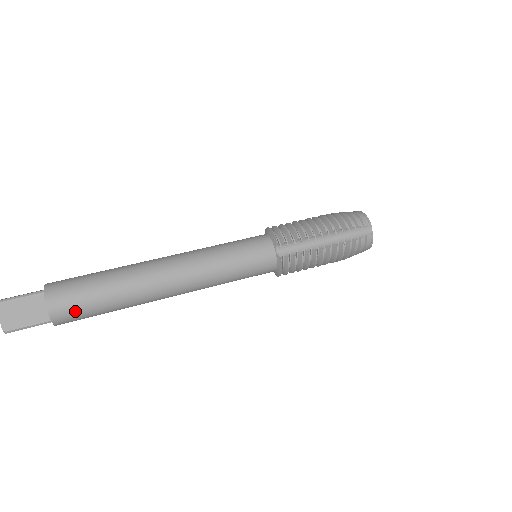
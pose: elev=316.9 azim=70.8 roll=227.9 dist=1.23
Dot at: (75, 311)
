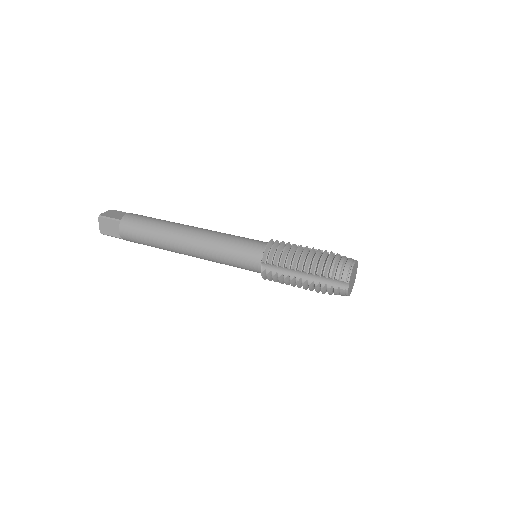
Dot at: (133, 240)
